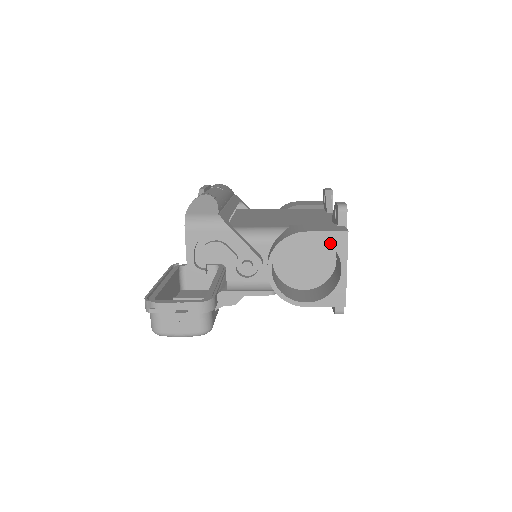
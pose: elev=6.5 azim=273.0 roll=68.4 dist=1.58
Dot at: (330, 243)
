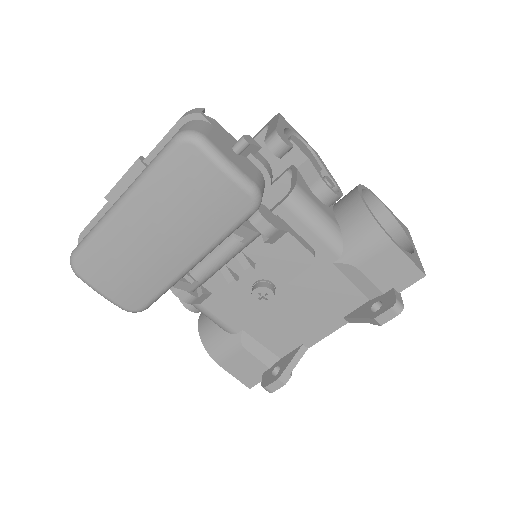
Dot at: (399, 223)
